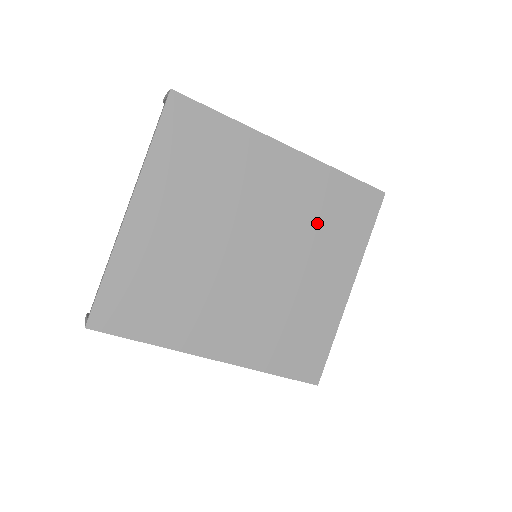
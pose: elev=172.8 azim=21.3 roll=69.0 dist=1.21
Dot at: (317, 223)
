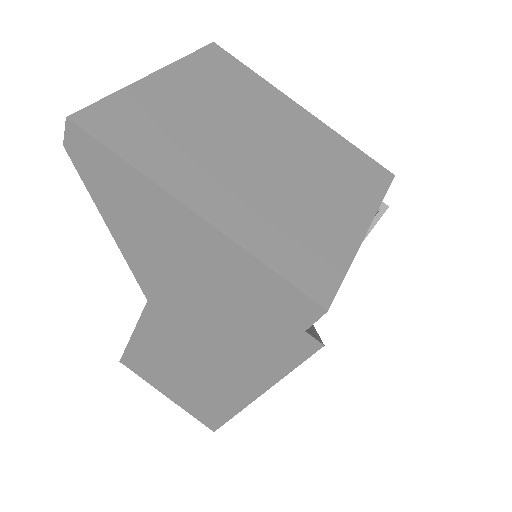
Dot at: (328, 163)
